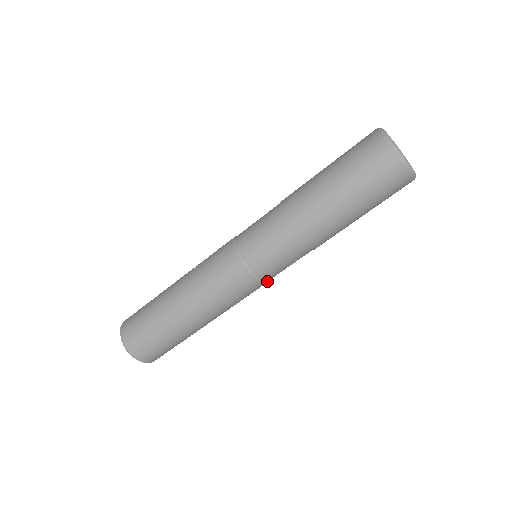
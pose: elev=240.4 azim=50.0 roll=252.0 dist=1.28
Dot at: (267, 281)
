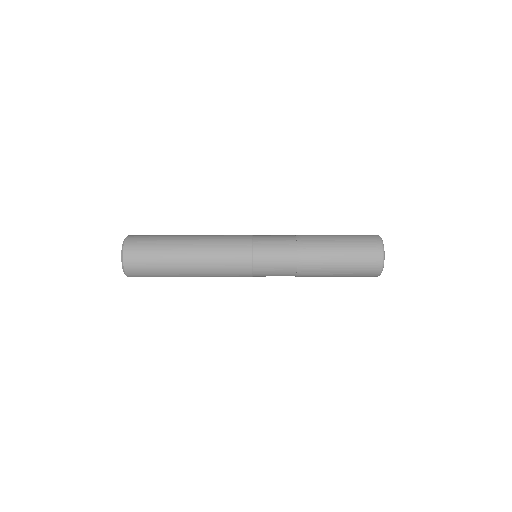
Dot at: (253, 268)
